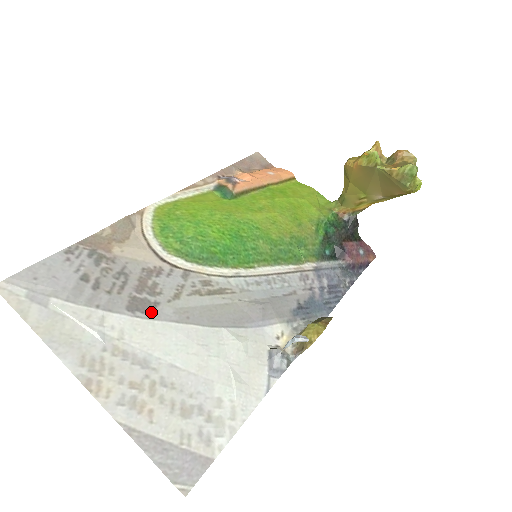
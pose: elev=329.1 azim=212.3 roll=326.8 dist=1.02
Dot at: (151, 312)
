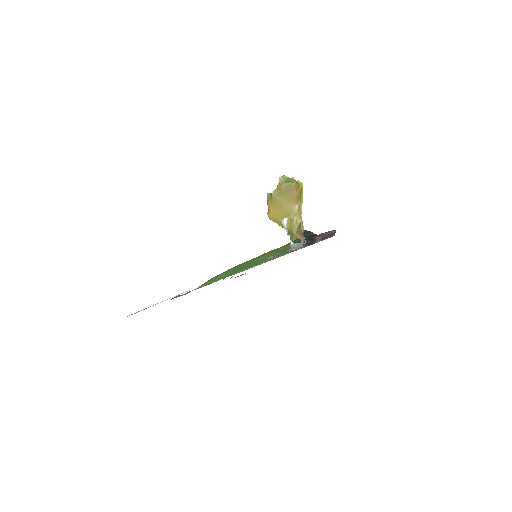
Dot at: occluded
